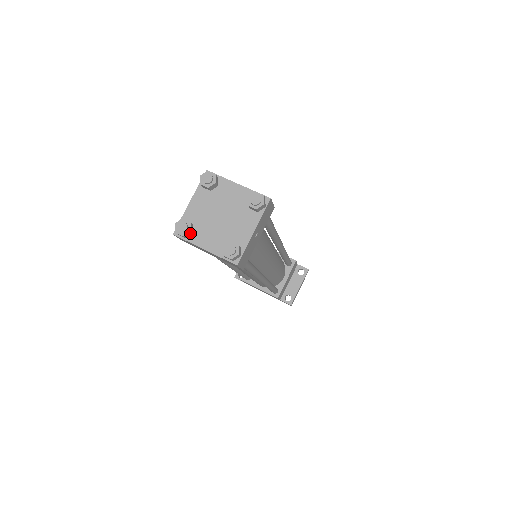
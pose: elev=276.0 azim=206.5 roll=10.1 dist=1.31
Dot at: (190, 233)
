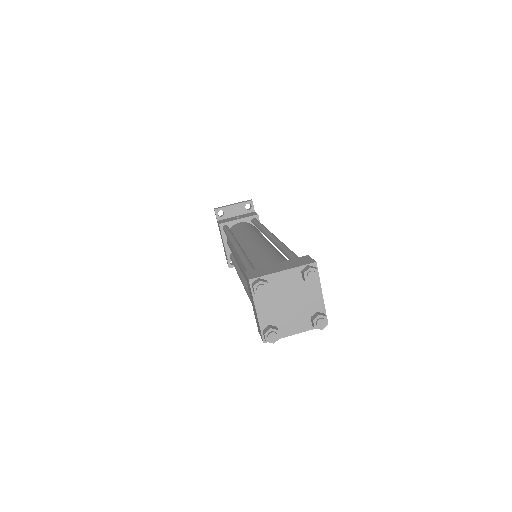
Dot at: (261, 294)
